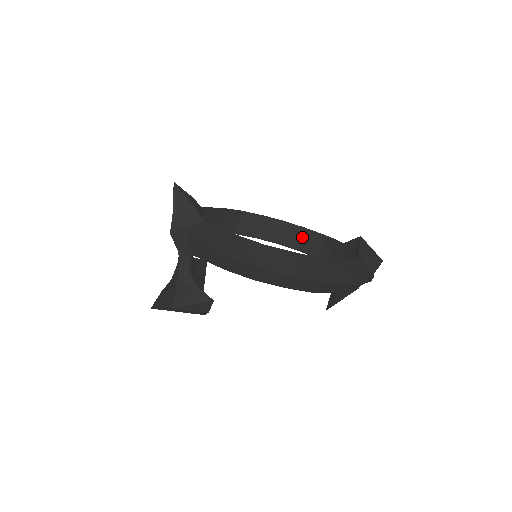
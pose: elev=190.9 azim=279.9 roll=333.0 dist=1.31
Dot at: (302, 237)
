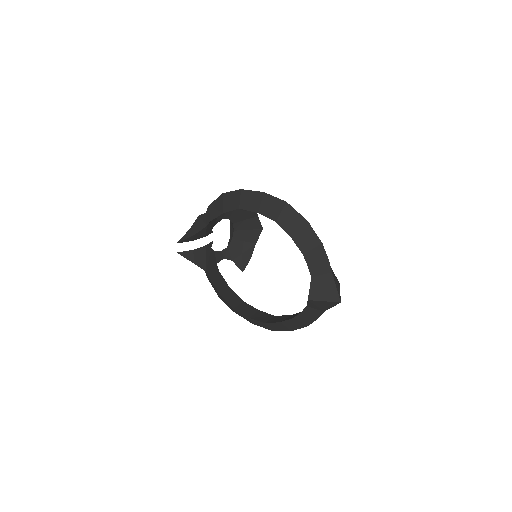
Dot at: occluded
